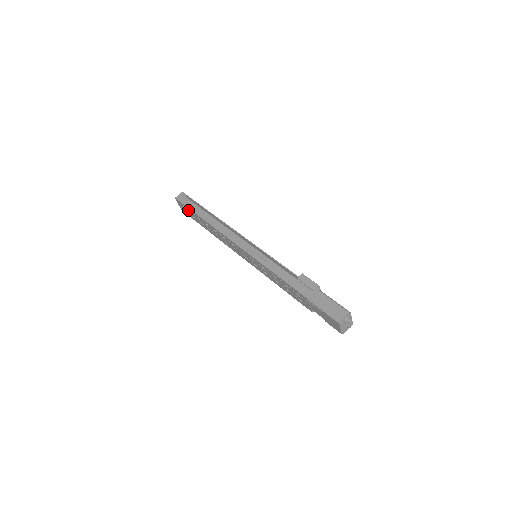
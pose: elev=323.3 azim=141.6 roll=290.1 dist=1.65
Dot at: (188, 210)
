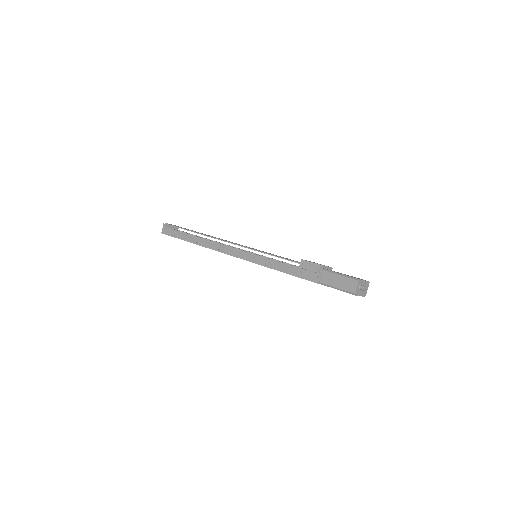
Dot at: occluded
